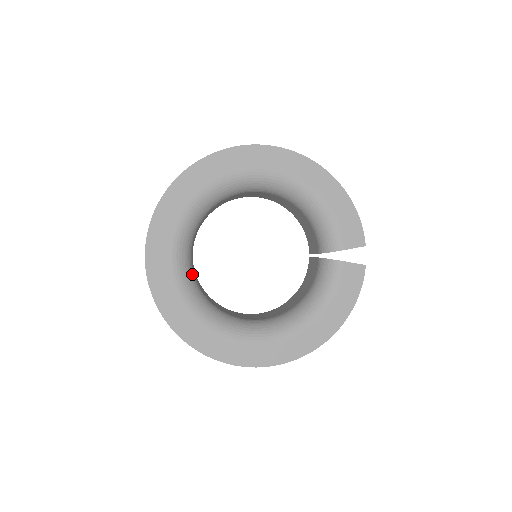
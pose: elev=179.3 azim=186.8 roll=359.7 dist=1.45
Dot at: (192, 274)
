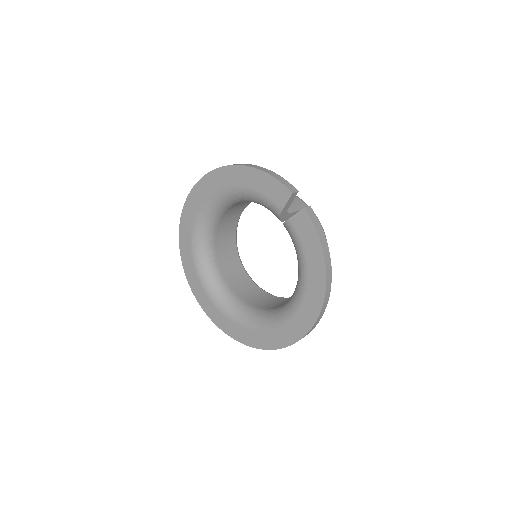
Dot at: (232, 298)
